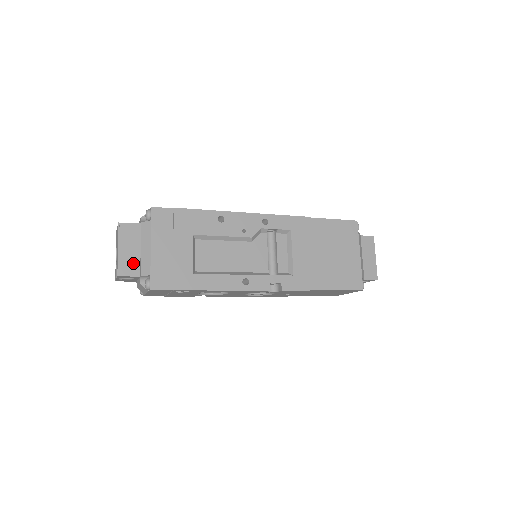
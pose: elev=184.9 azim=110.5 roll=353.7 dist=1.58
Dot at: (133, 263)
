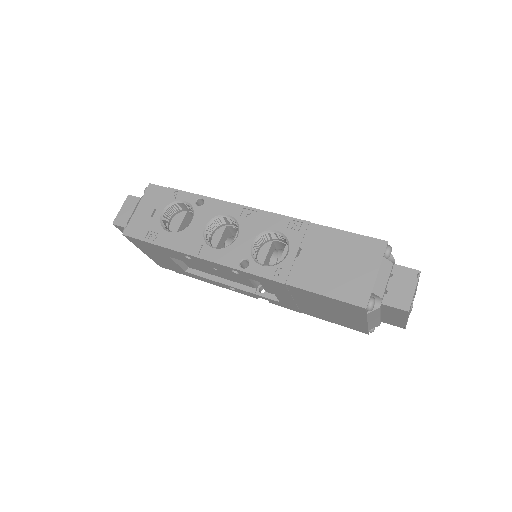
Dot at: occluded
